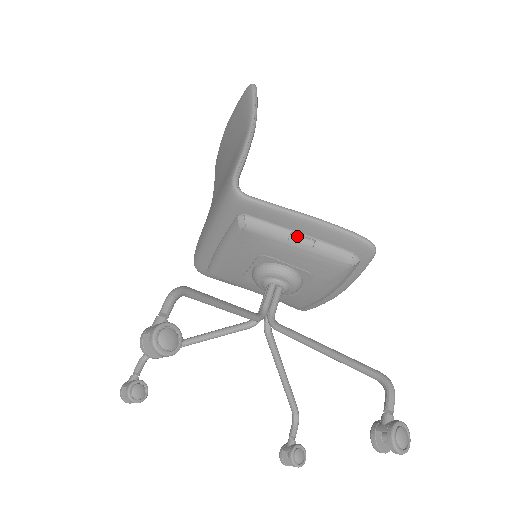
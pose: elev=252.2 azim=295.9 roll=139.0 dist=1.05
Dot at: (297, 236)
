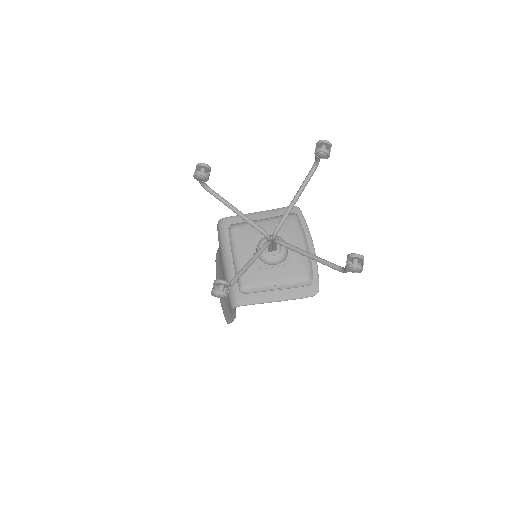
Dot at: (260, 219)
